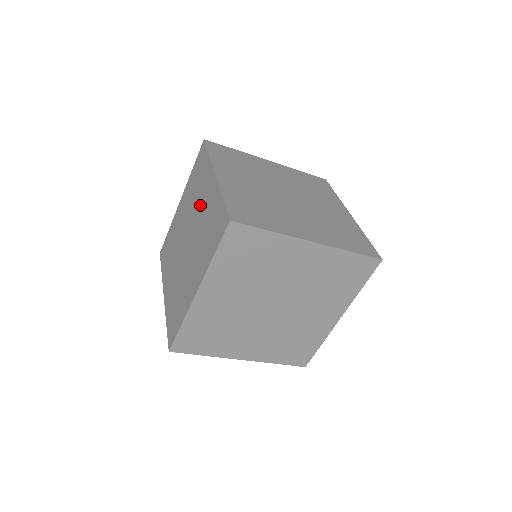
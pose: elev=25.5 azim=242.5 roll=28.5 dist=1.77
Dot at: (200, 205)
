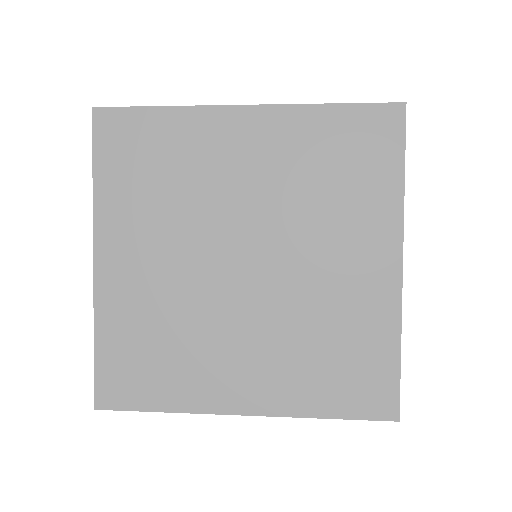
Dot at: occluded
